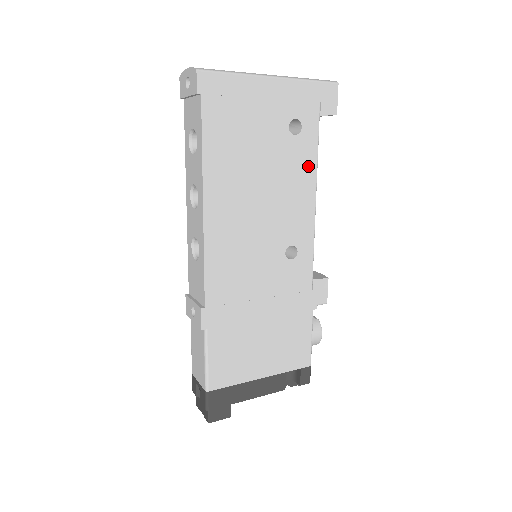
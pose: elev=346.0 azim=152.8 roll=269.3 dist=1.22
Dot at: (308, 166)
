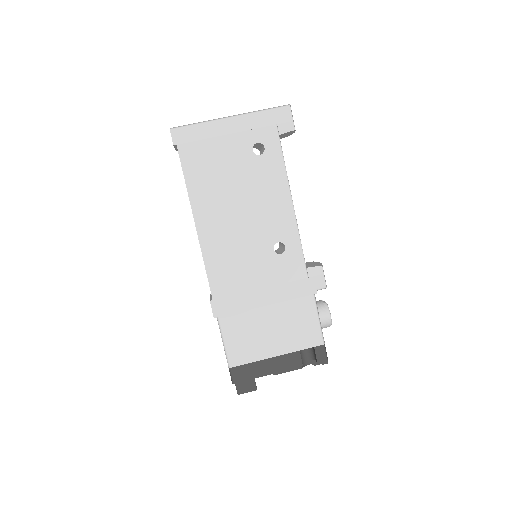
Dot at: (278, 176)
